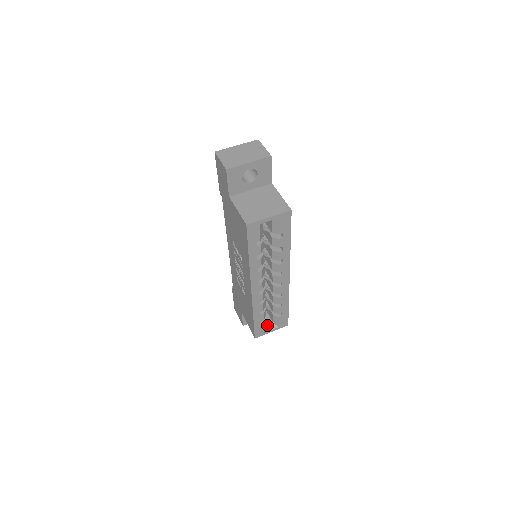
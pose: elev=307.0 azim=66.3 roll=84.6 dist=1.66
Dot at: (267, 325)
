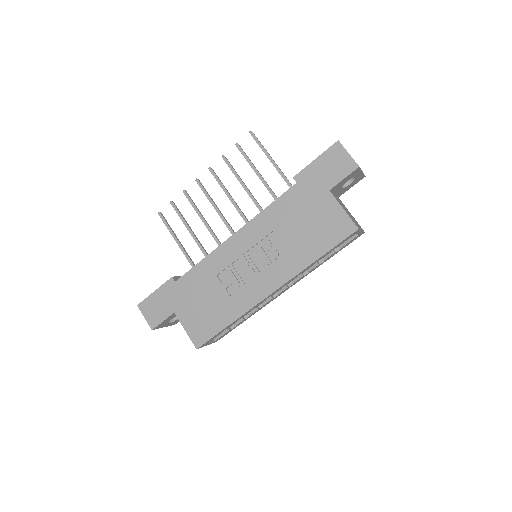
Dot at: occluded
